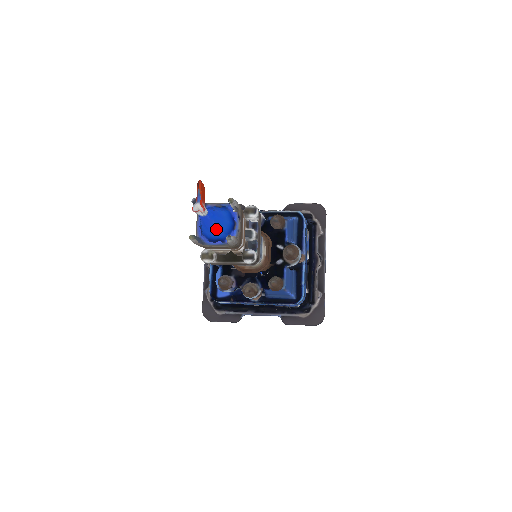
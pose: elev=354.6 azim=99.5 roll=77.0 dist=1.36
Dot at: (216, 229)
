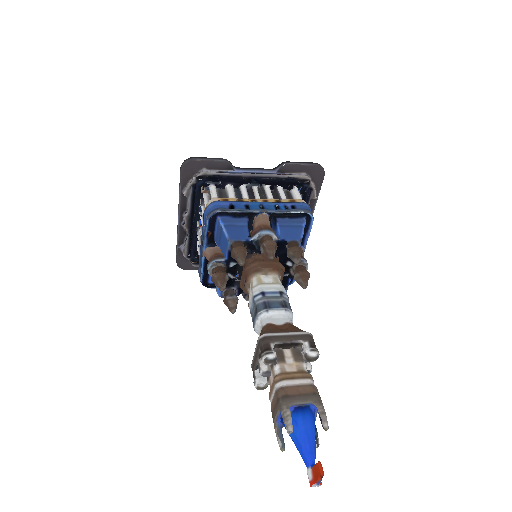
Dot at: occluded
